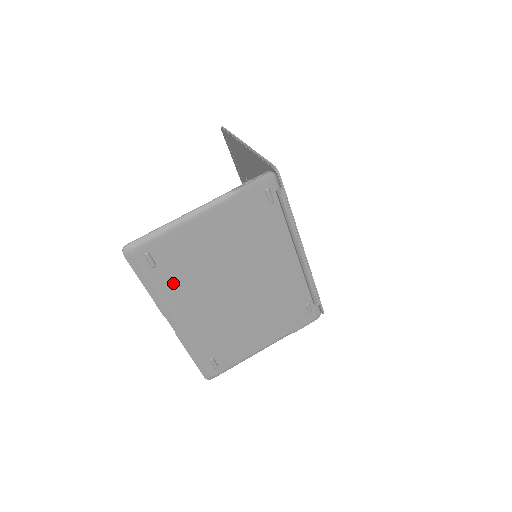
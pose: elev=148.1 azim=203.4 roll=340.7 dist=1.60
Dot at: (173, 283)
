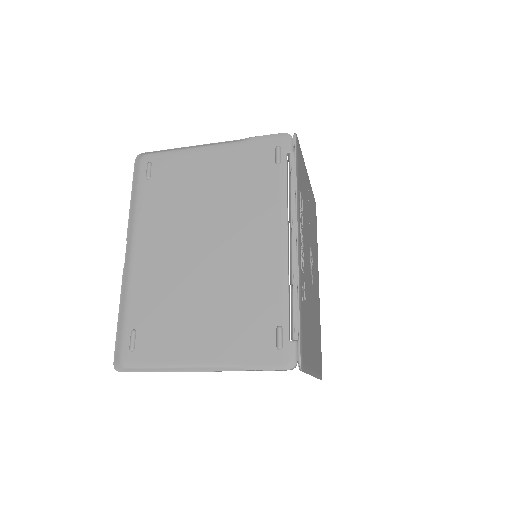
Dot at: (152, 204)
